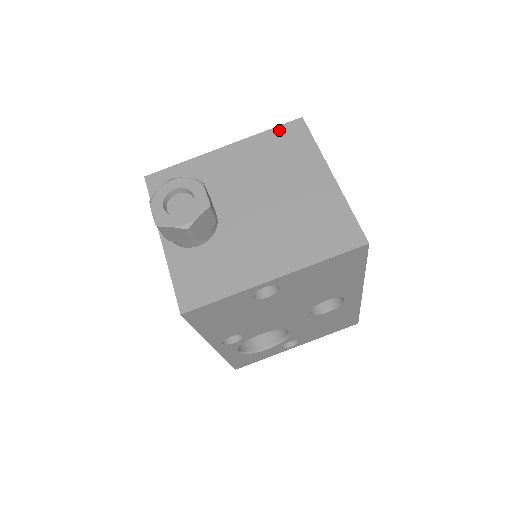
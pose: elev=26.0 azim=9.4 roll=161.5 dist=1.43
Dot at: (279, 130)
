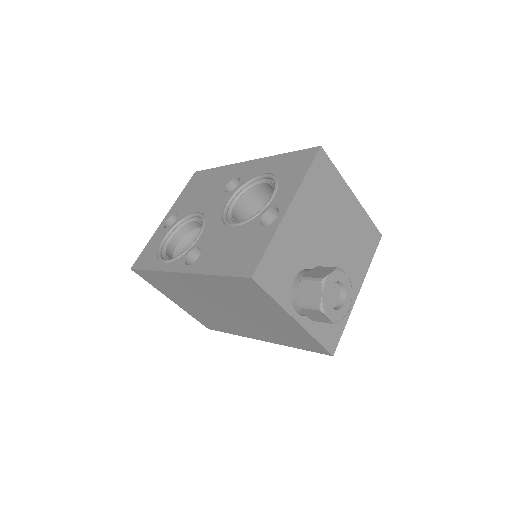
Dot at: (314, 168)
